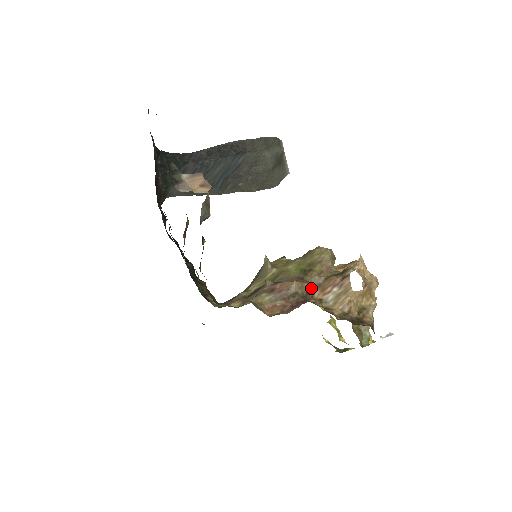
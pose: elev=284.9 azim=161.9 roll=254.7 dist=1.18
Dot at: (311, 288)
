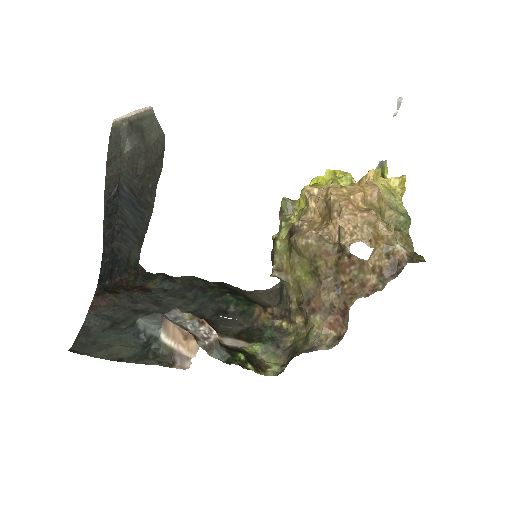
Dot at: (334, 279)
